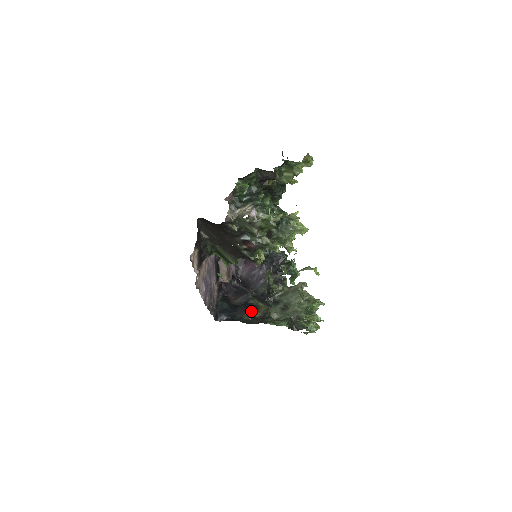
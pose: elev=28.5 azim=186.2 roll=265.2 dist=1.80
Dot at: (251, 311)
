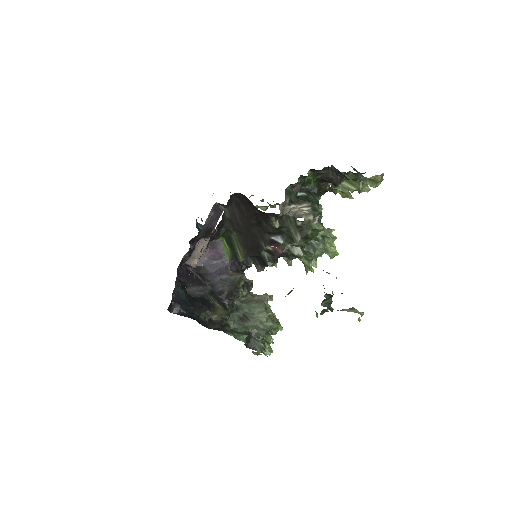
Dot at: (207, 310)
